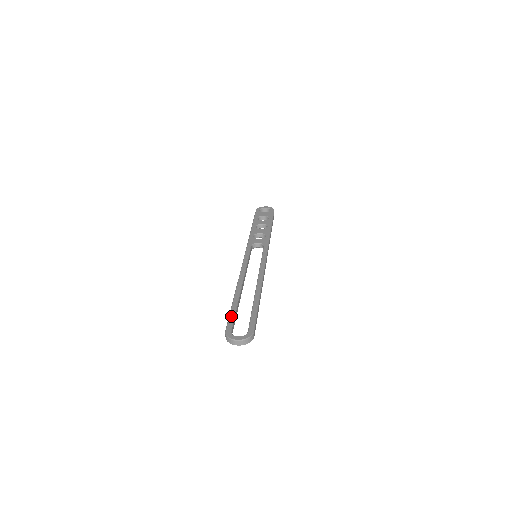
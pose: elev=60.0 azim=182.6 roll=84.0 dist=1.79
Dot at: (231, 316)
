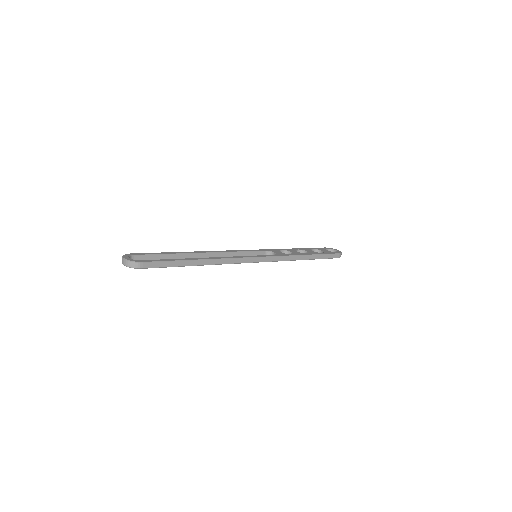
Dot at: (153, 253)
